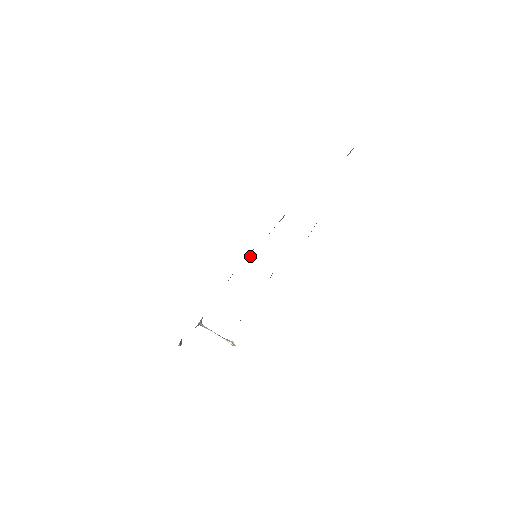
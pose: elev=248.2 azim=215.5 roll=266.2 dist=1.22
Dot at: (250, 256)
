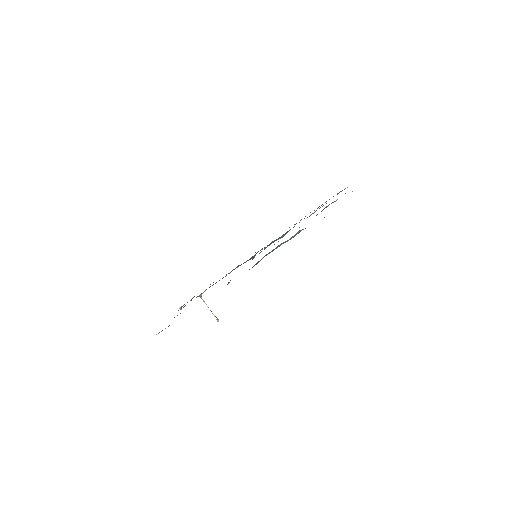
Dot at: (252, 257)
